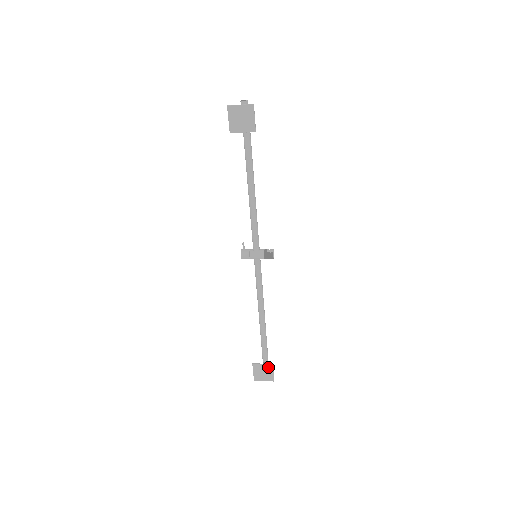
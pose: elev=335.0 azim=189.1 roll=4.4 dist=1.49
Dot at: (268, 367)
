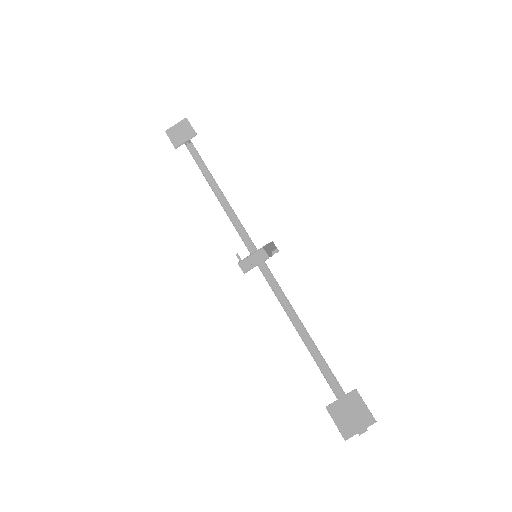
Dot at: (351, 398)
